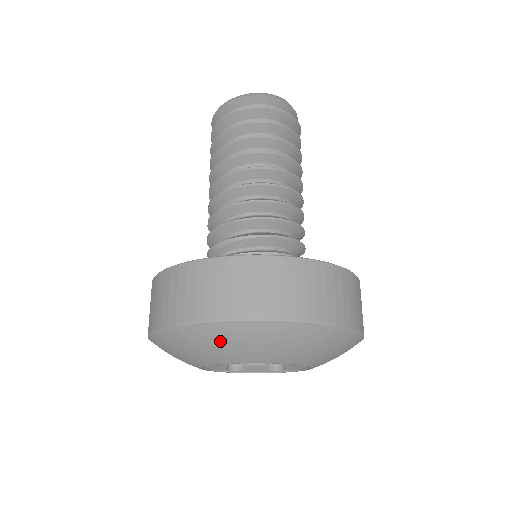
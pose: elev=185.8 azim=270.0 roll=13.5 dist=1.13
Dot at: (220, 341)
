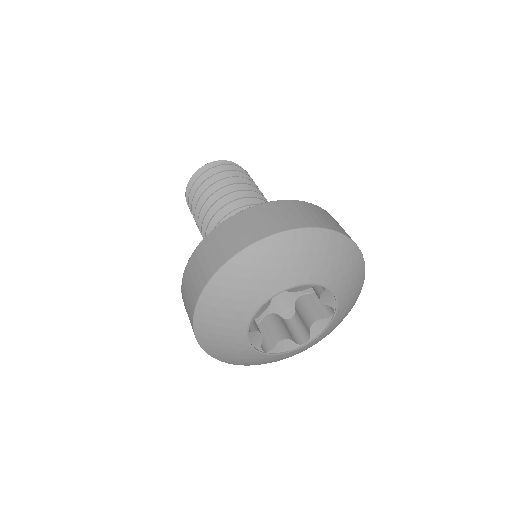
Dot at: (276, 258)
